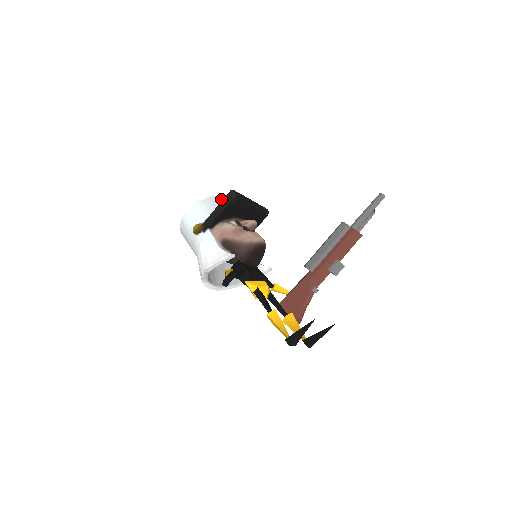
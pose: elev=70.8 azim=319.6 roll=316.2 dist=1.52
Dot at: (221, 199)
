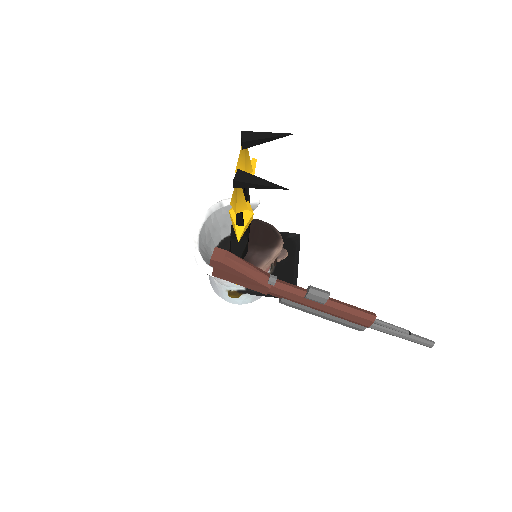
Dot at: occluded
